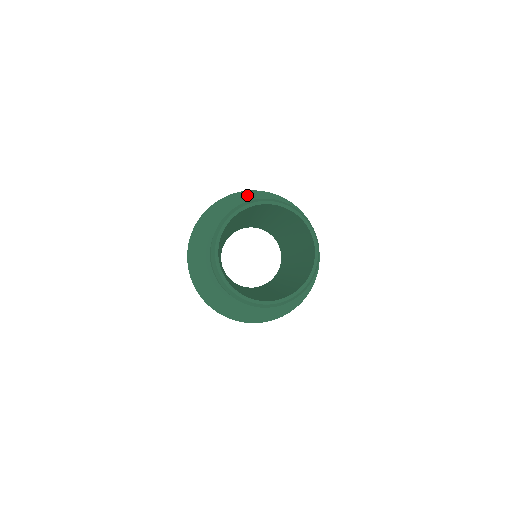
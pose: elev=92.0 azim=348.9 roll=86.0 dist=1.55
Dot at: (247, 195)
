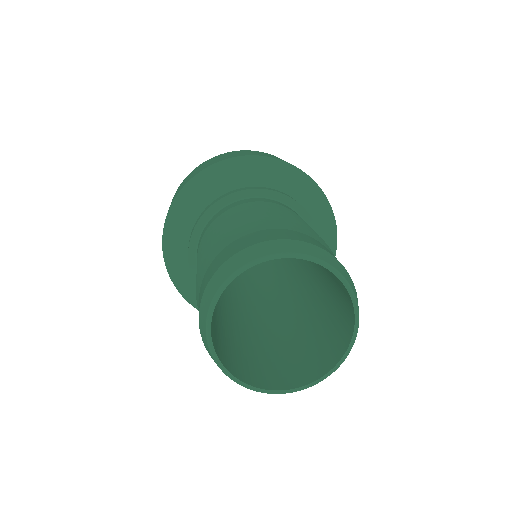
Dot at: (207, 175)
